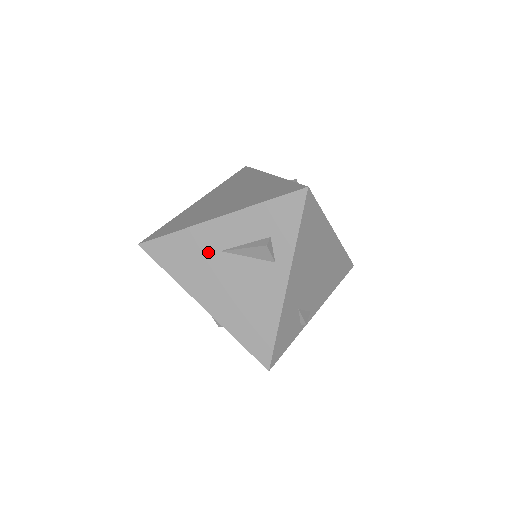
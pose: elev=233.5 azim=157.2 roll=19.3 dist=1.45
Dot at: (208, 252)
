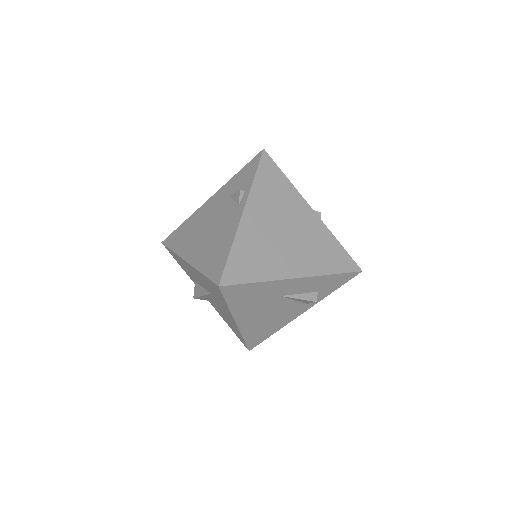
Dot at: (271, 296)
